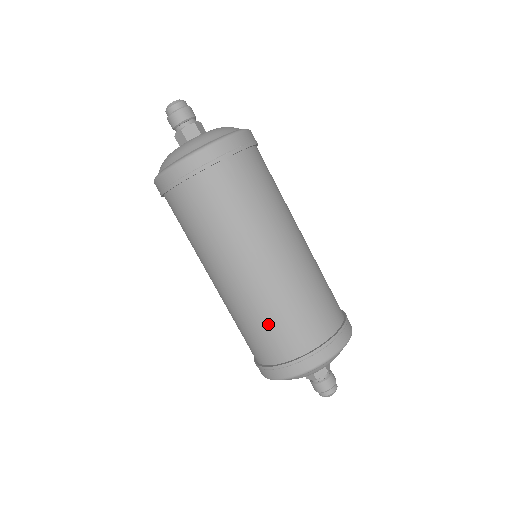
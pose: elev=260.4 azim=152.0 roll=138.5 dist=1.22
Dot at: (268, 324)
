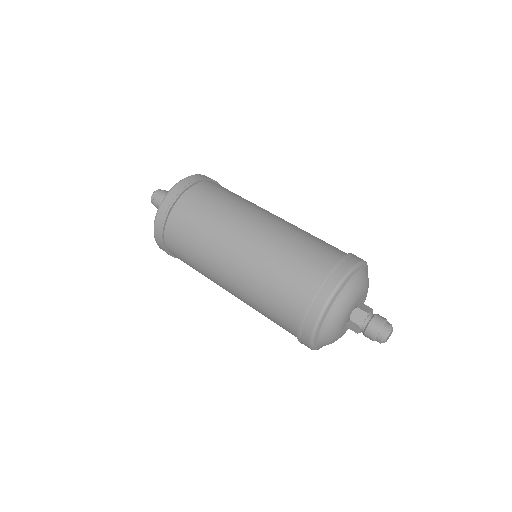
Dot at: (270, 291)
